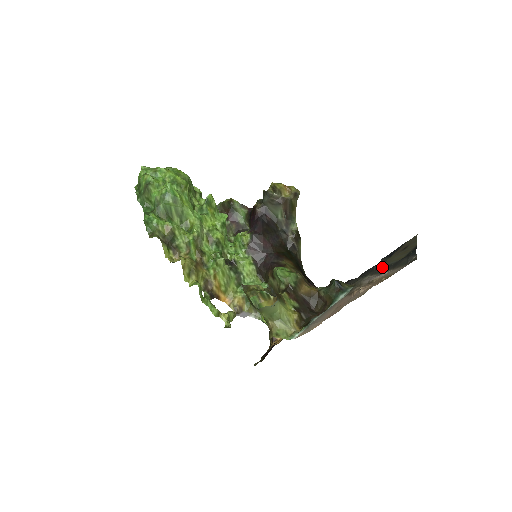
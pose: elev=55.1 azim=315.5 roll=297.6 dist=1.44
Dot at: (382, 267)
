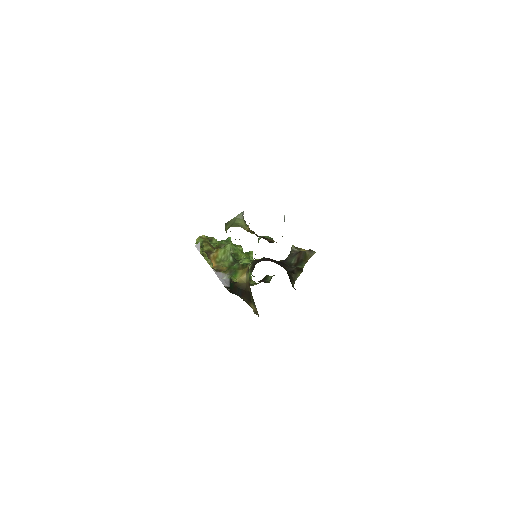
Dot at: occluded
